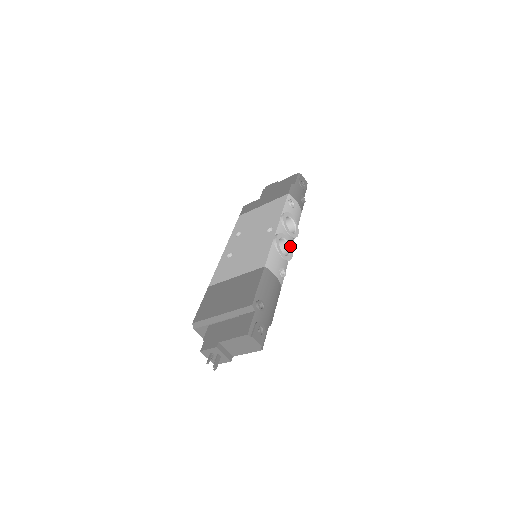
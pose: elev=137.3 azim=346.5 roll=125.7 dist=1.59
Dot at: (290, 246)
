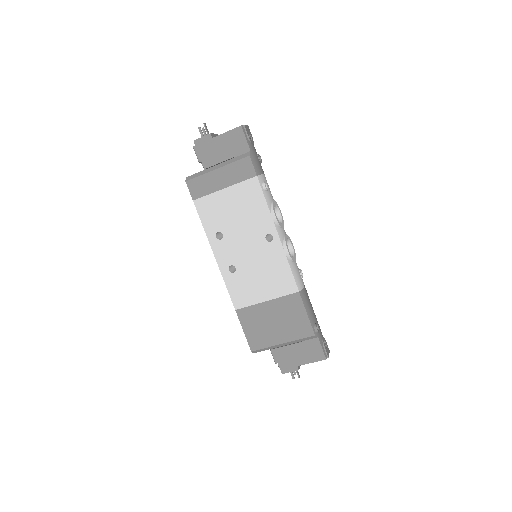
Dot at: (289, 238)
